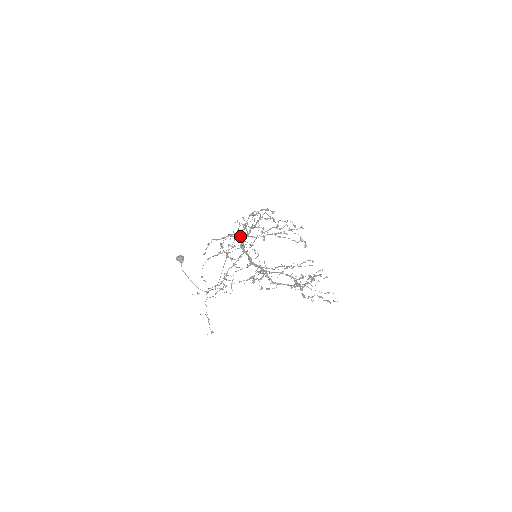
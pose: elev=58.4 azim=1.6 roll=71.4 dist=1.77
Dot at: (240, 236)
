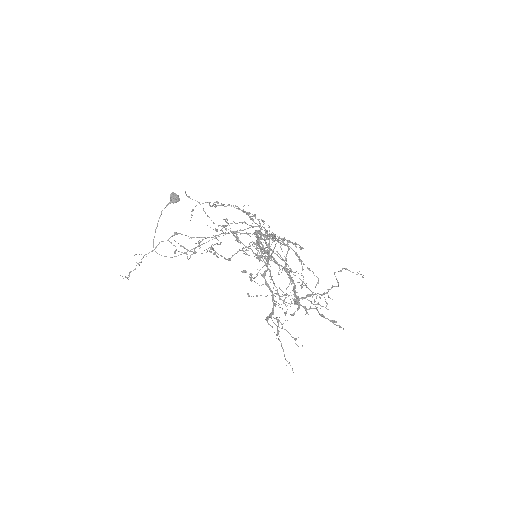
Dot at: occluded
